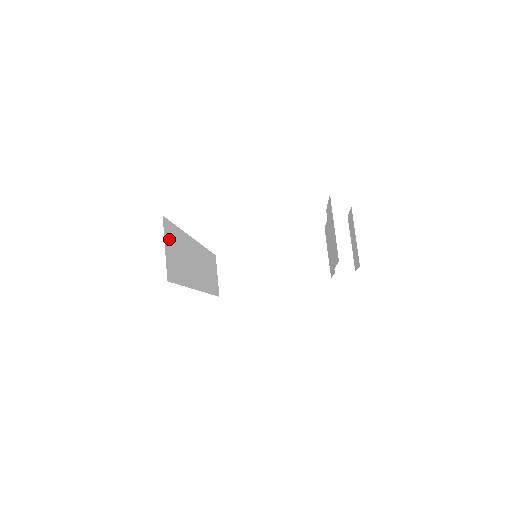
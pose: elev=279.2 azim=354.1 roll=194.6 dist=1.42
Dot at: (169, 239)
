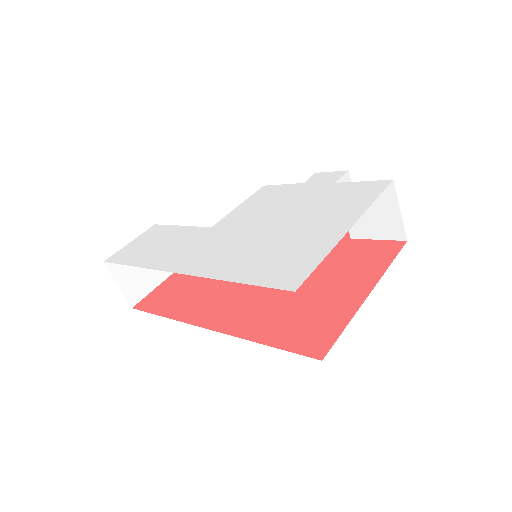
Dot at: occluded
